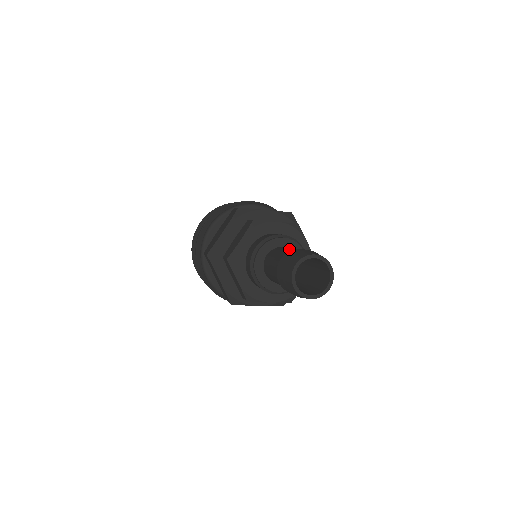
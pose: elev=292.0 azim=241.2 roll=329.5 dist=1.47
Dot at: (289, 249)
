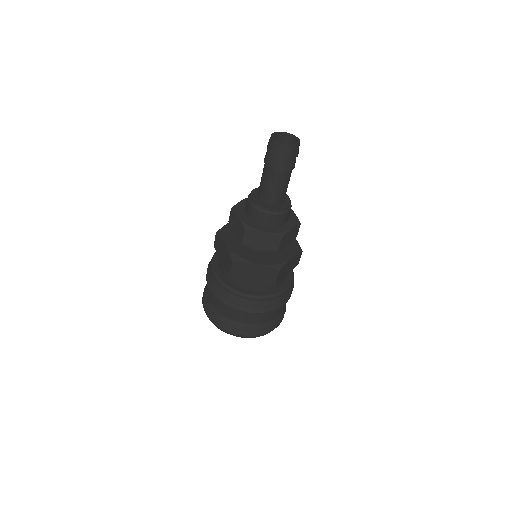
Dot at: occluded
